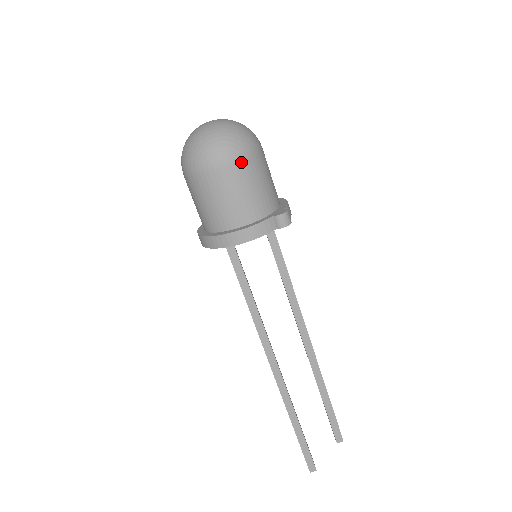
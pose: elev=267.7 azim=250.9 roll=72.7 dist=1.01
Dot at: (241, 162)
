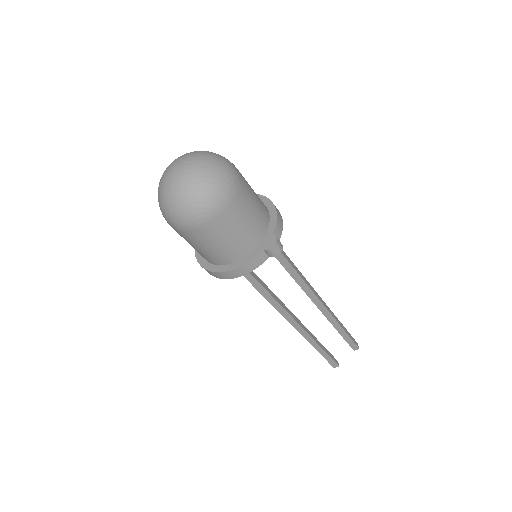
Dot at: (219, 216)
